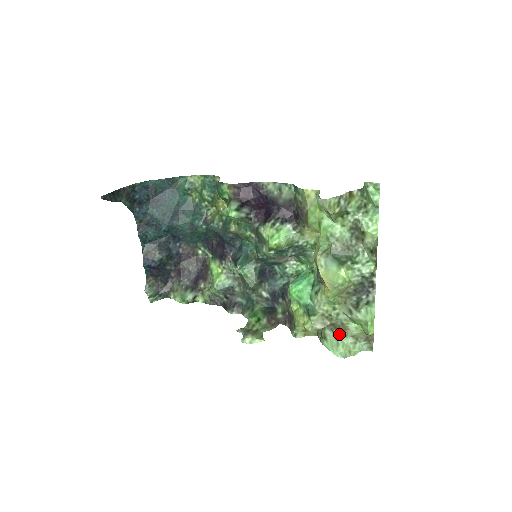
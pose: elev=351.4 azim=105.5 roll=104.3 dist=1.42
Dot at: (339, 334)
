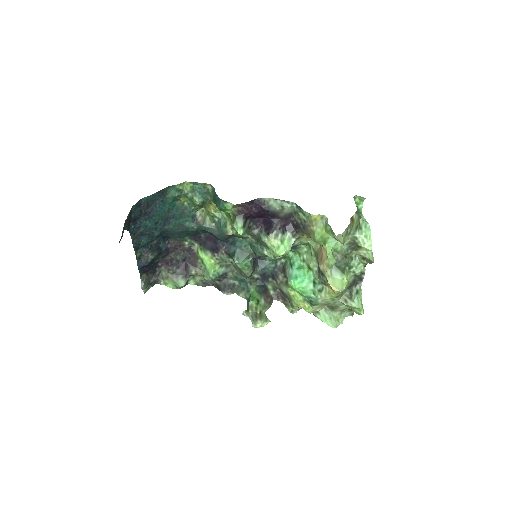
Dot at: (331, 310)
